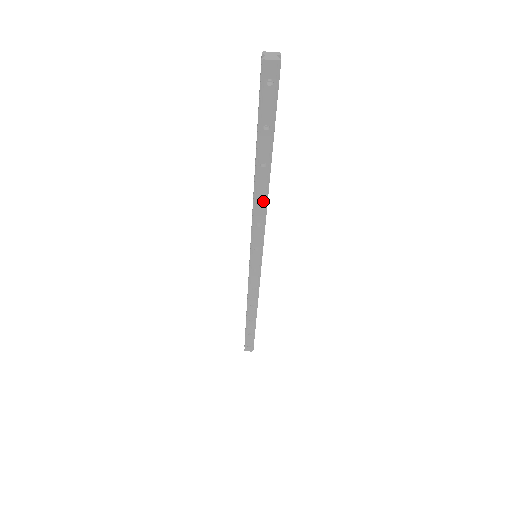
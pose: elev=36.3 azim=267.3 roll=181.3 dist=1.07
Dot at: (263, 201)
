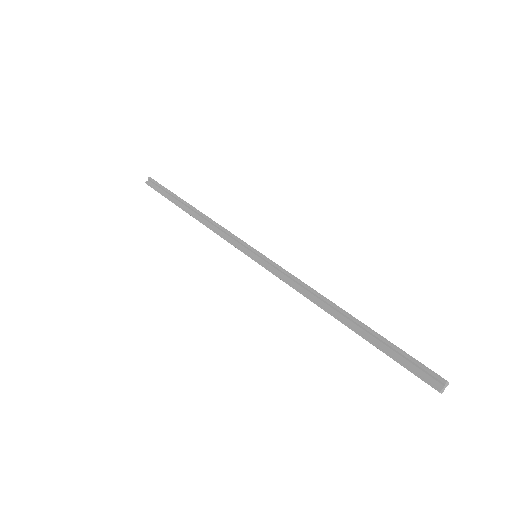
Dot at: occluded
